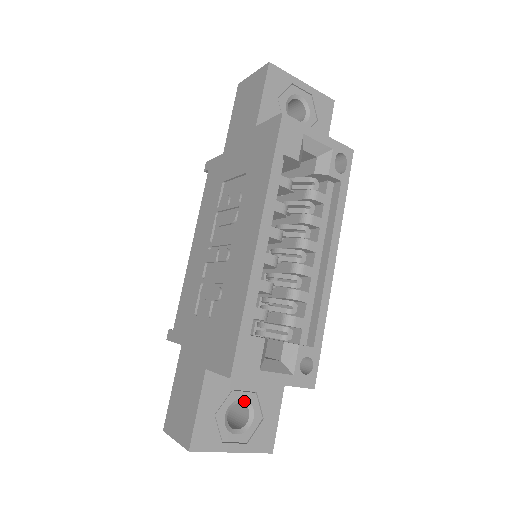
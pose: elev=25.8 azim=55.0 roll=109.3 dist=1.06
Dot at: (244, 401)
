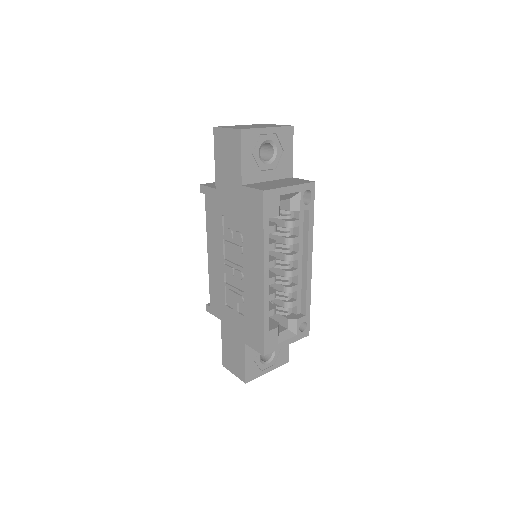
Dot at: occluded
